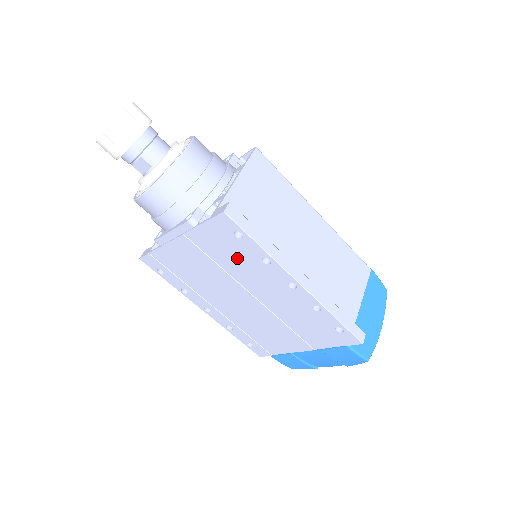
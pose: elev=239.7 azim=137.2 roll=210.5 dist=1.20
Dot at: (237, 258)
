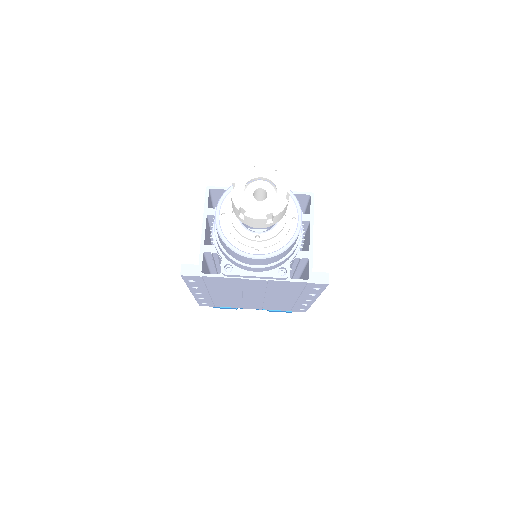
Dot at: (291, 291)
